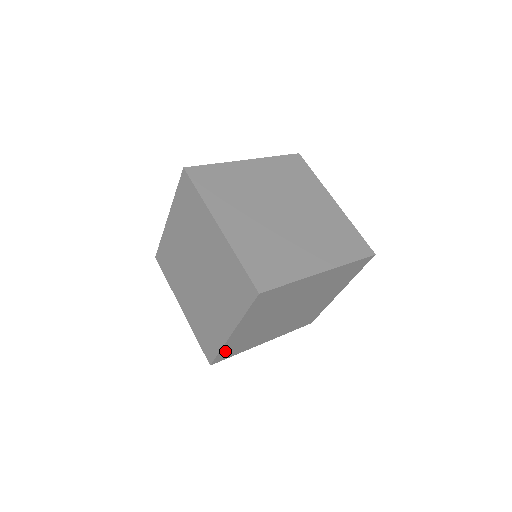
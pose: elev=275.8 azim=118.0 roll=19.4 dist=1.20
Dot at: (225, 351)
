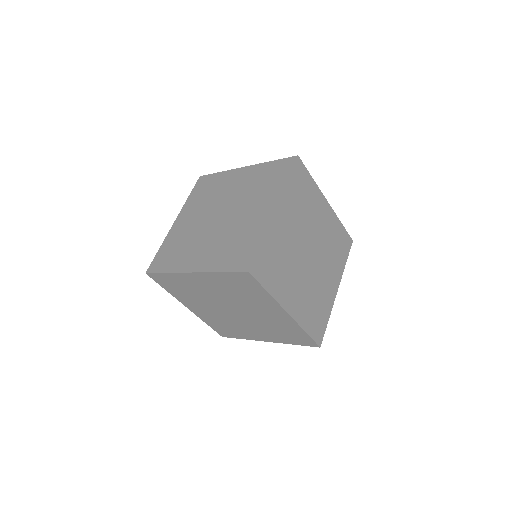
Dot at: (168, 277)
